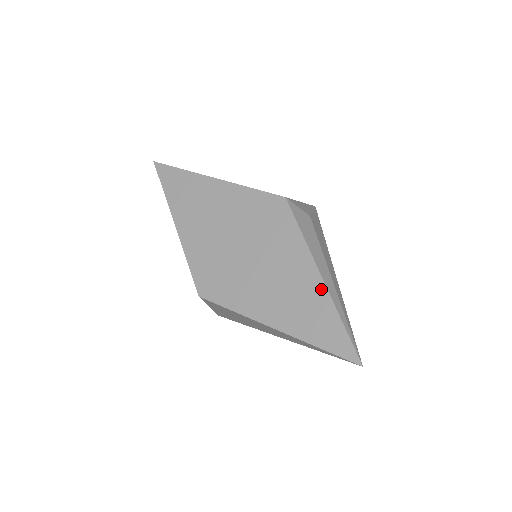
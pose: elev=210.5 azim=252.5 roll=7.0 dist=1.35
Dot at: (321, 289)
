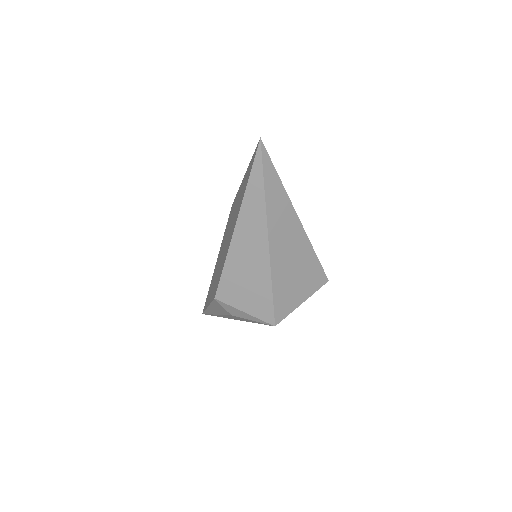
Dot at: (244, 178)
